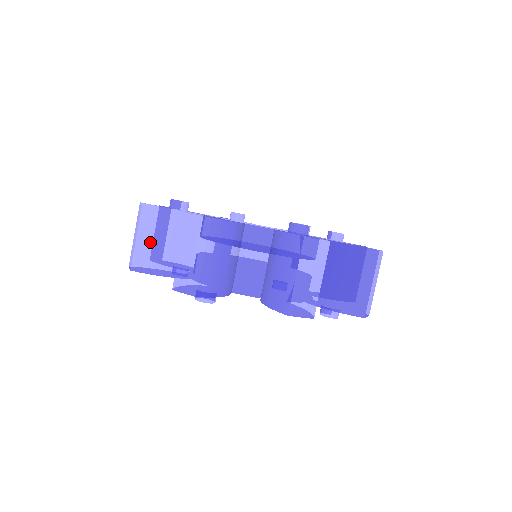
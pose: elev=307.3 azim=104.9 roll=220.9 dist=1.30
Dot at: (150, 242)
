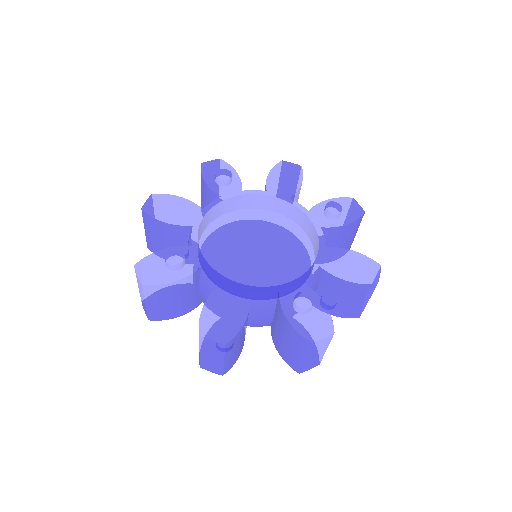
Dot at: (160, 305)
